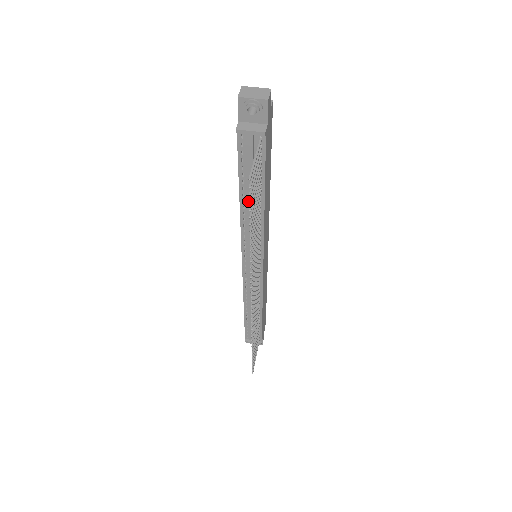
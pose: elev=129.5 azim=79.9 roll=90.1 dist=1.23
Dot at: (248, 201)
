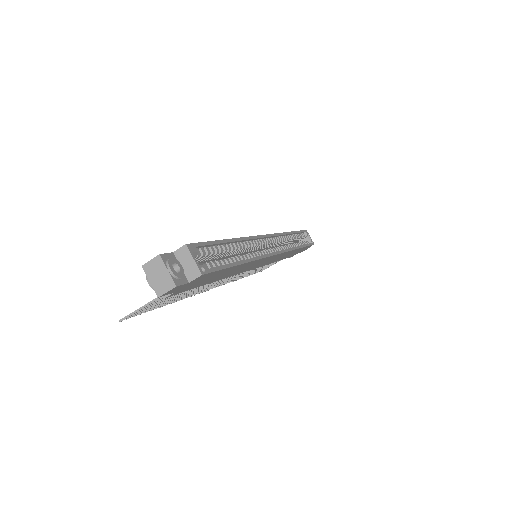
Dot at: occluded
